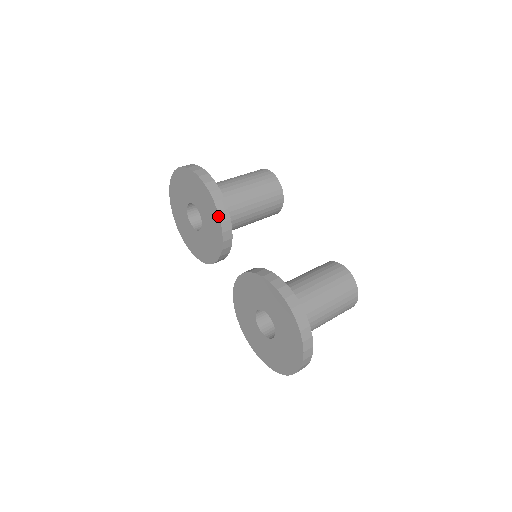
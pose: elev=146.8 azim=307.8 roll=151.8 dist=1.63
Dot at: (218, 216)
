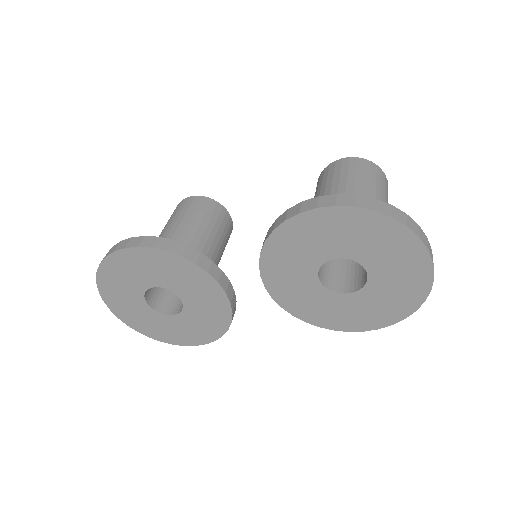
Dot at: (172, 255)
